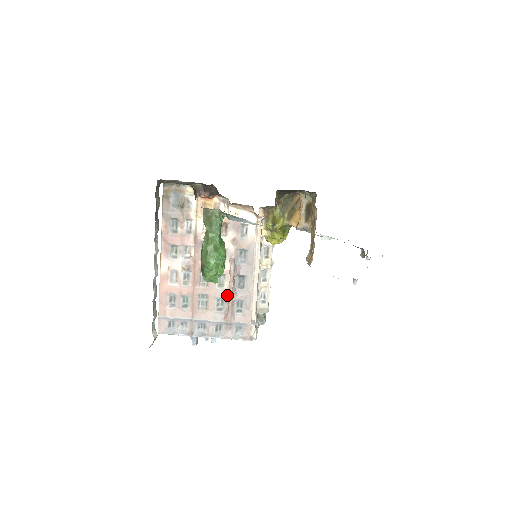
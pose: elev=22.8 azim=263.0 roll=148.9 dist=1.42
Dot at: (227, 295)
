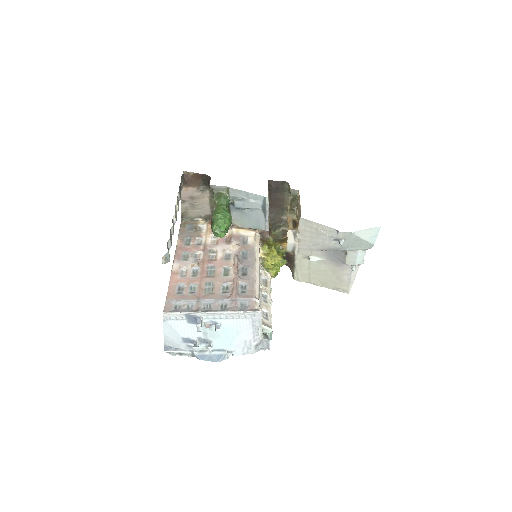
Dot at: (232, 281)
